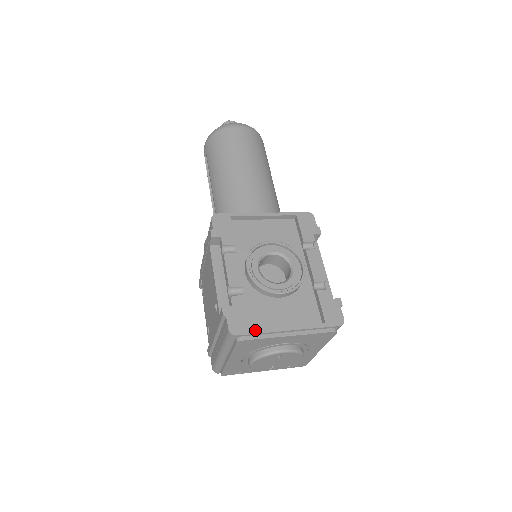
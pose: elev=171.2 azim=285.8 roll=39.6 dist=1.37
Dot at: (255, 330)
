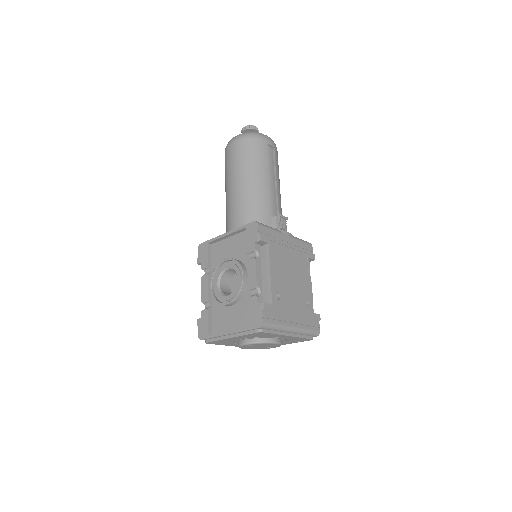
Dot at: (210, 335)
